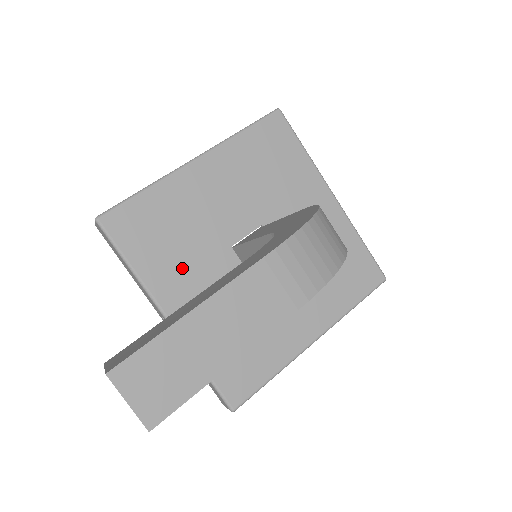
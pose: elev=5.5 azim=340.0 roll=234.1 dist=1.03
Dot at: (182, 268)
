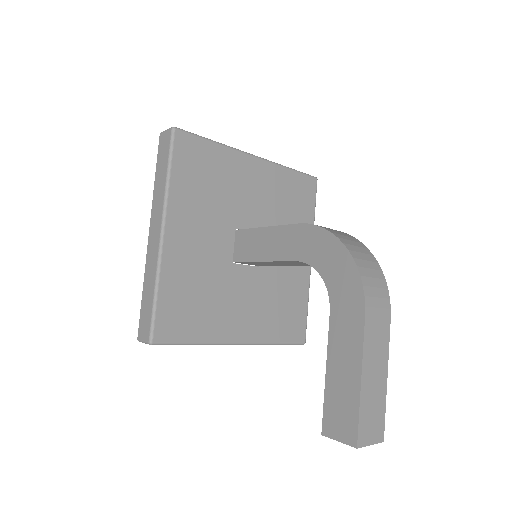
Dot at: (221, 309)
